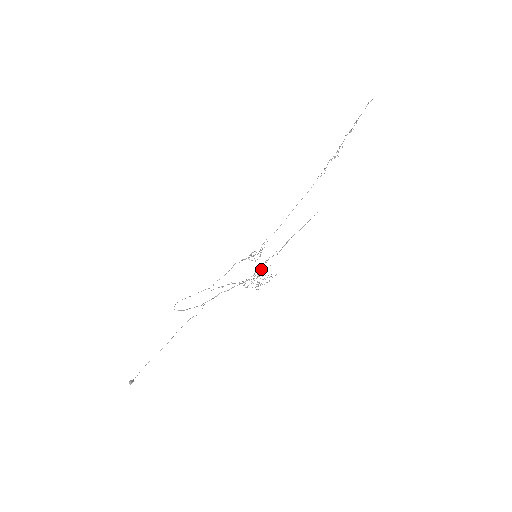
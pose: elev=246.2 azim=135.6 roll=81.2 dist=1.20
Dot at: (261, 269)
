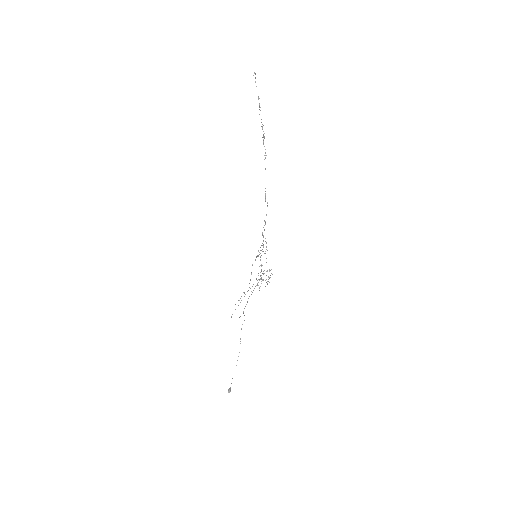
Dot at: occluded
